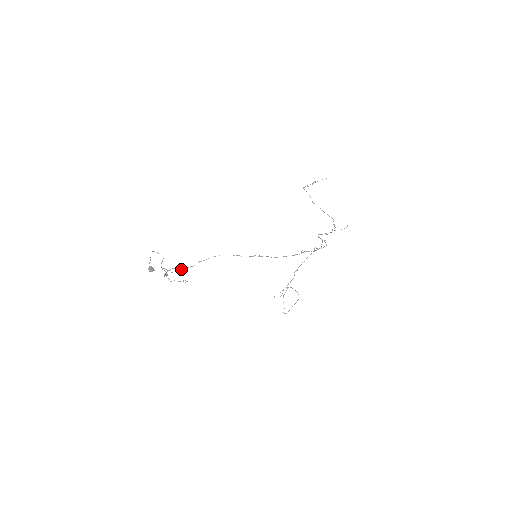
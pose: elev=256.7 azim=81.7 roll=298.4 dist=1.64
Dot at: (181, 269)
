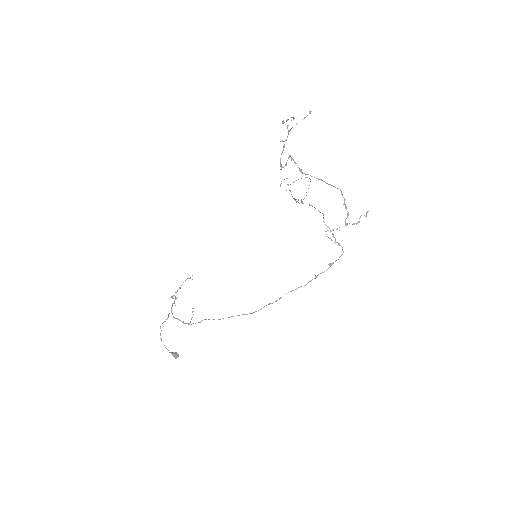
Dot at: occluded
